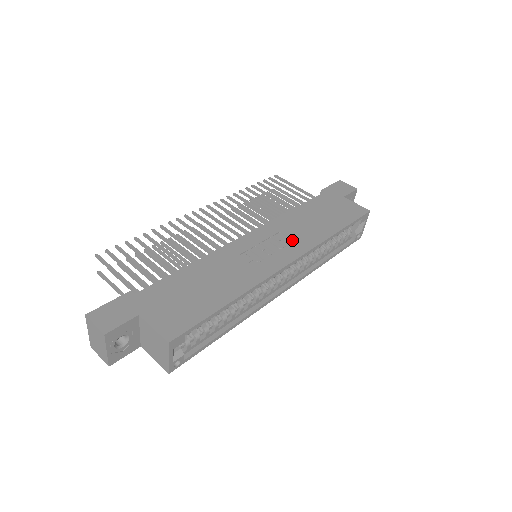
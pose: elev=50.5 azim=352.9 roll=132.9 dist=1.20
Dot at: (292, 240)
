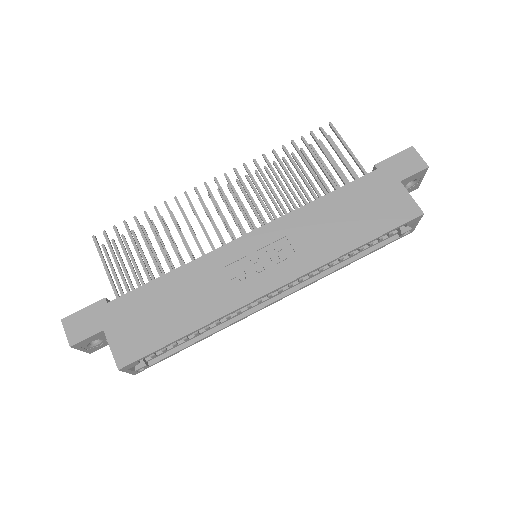
Dot at: (294, 252)
